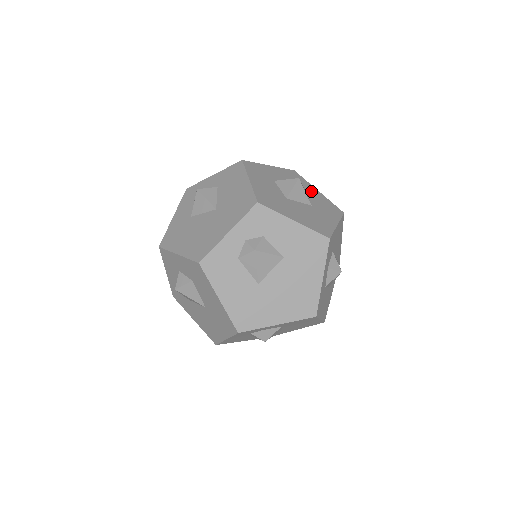
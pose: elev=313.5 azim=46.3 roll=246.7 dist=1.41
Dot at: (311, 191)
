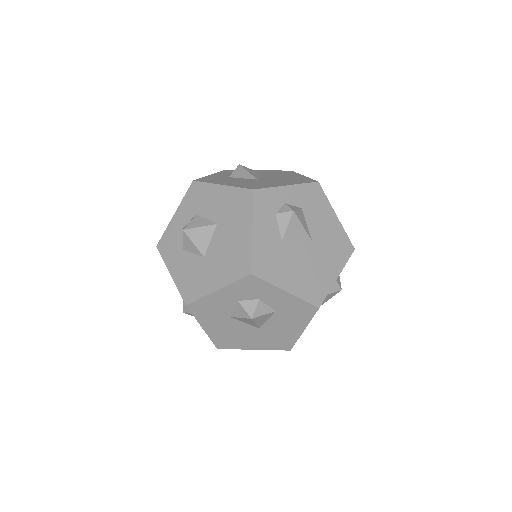
Dot at: occluded
